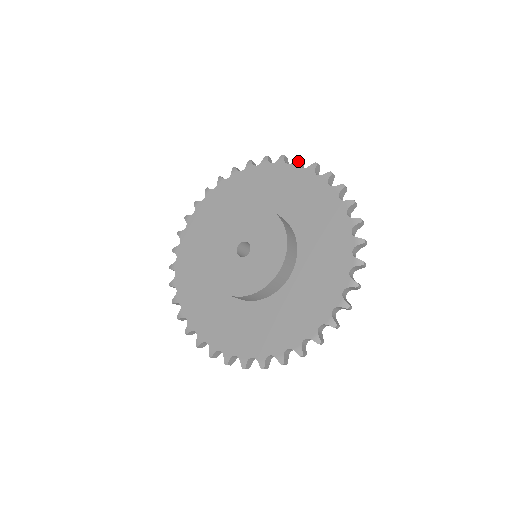
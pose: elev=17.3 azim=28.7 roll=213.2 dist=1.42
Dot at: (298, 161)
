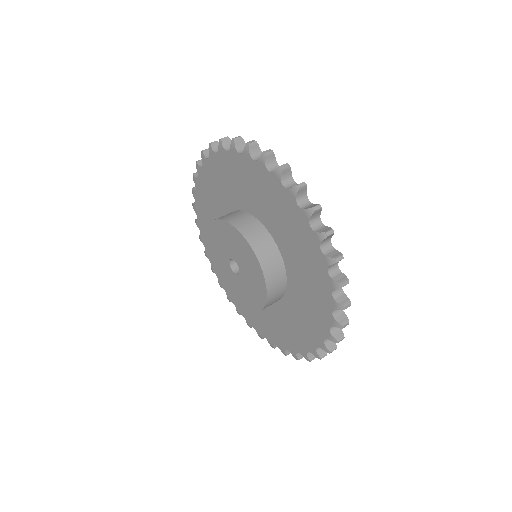
Dot at: (233, 146)
